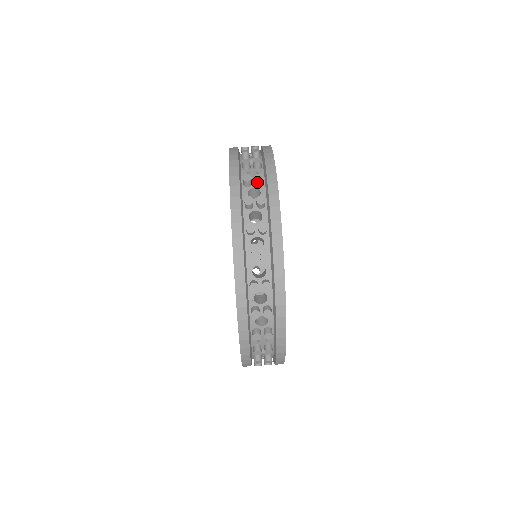
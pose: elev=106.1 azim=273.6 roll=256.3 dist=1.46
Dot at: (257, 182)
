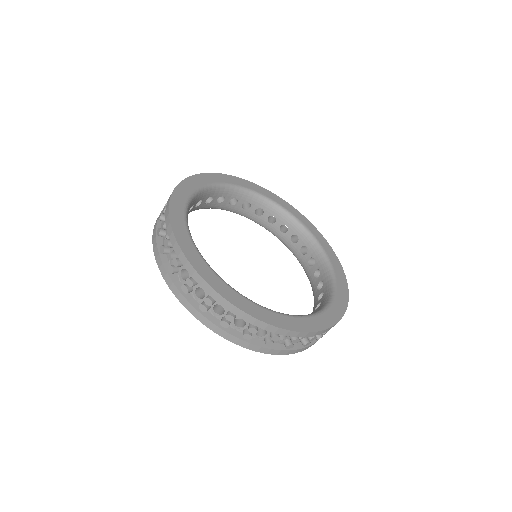
Dot at: (233, 320)
